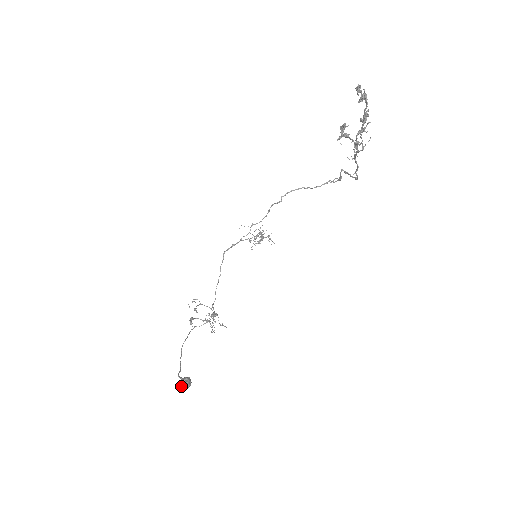
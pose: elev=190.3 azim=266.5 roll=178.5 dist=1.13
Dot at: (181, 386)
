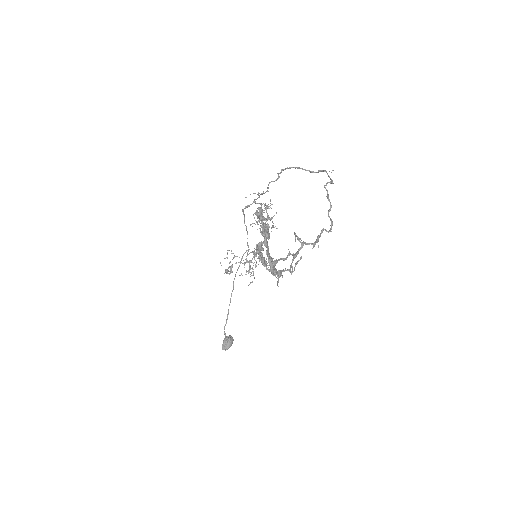
Dot at: (223, 349)
